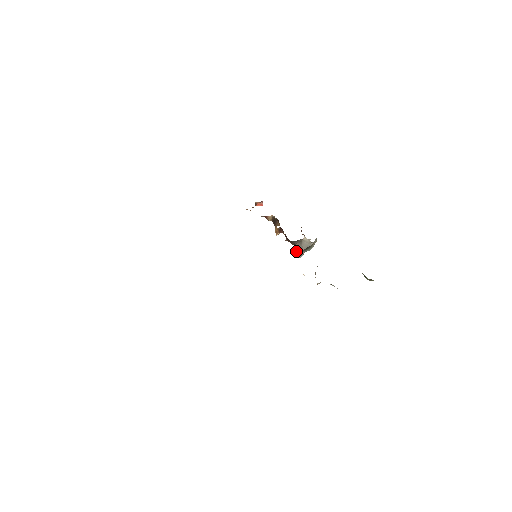
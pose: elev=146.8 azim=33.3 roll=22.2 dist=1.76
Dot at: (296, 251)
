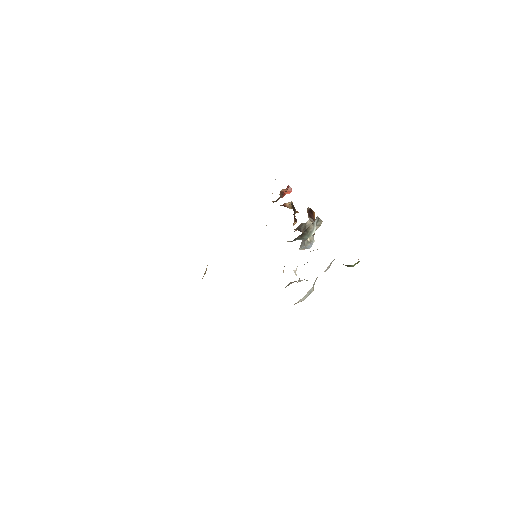
Dot at: (290, 241)
